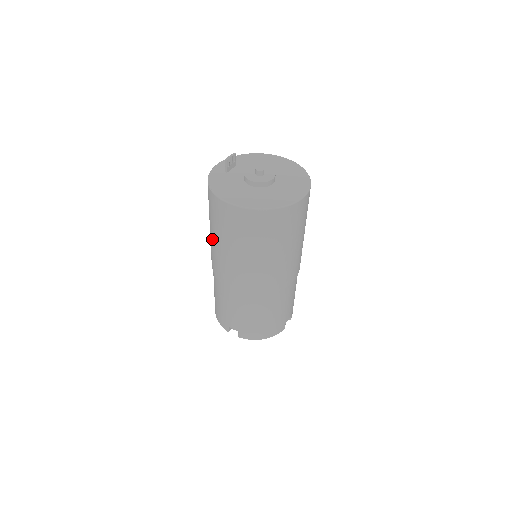
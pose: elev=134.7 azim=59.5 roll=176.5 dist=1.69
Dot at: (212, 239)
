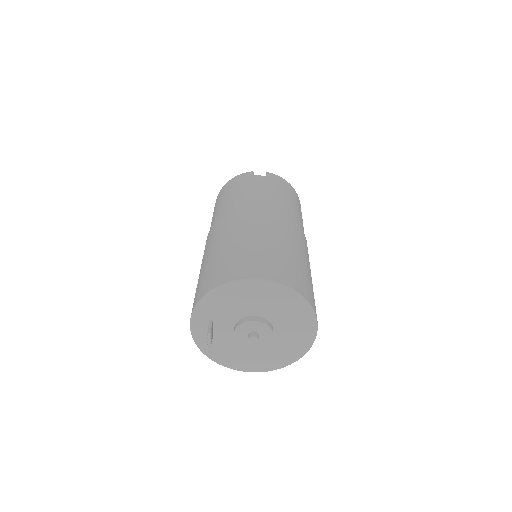
Dot at: occluded
